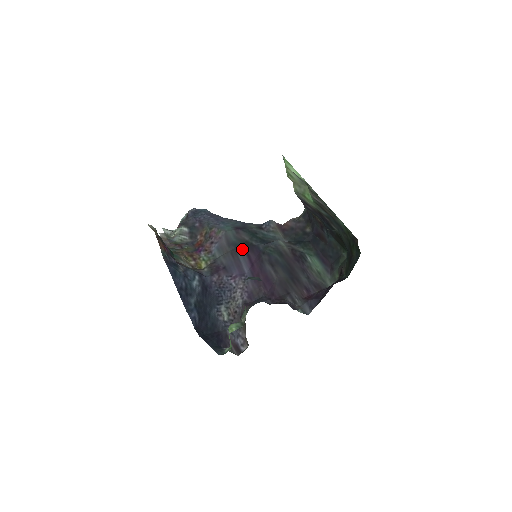
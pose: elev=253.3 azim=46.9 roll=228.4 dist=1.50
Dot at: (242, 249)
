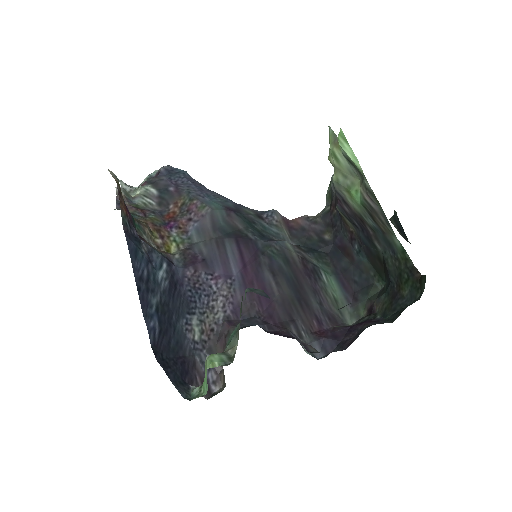
Dot at: (232, 240)
